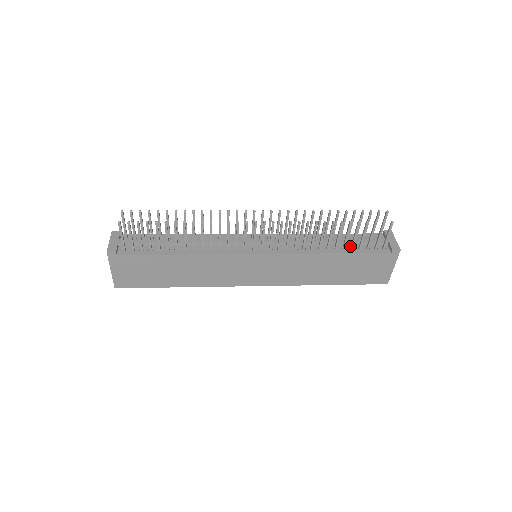
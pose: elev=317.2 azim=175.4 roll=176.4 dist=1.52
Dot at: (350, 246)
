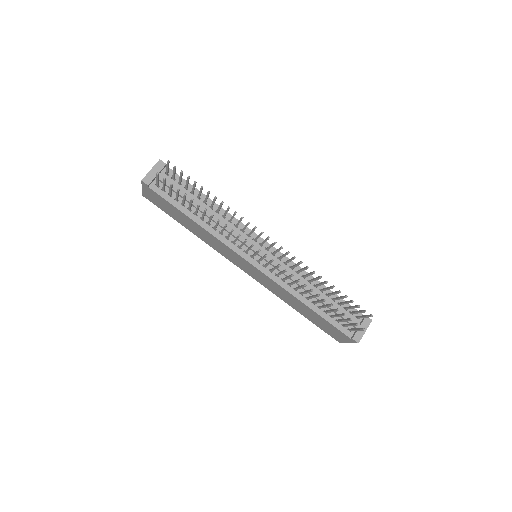
Dot at: (327, 309)
